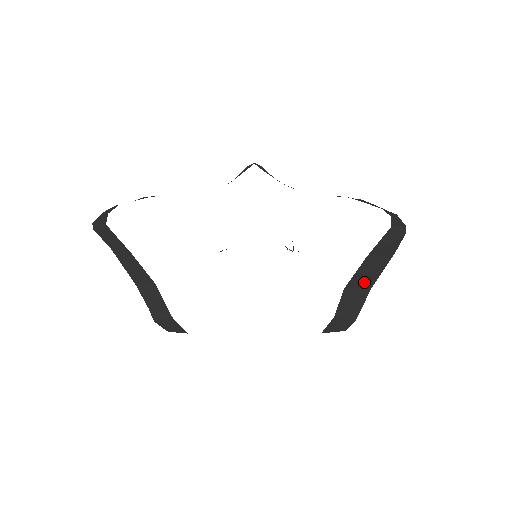
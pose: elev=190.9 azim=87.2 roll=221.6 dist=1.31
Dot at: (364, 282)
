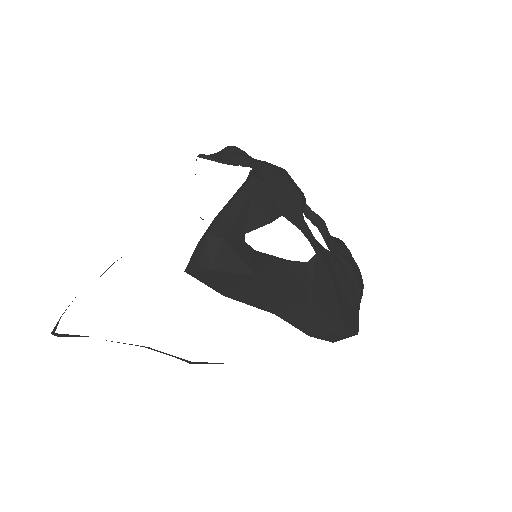
Dot at: (285, 302)
